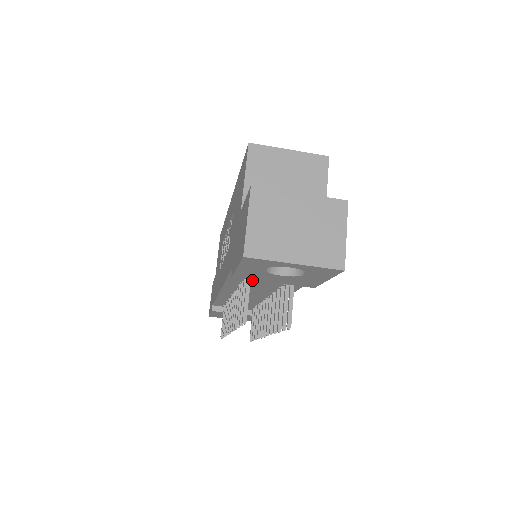
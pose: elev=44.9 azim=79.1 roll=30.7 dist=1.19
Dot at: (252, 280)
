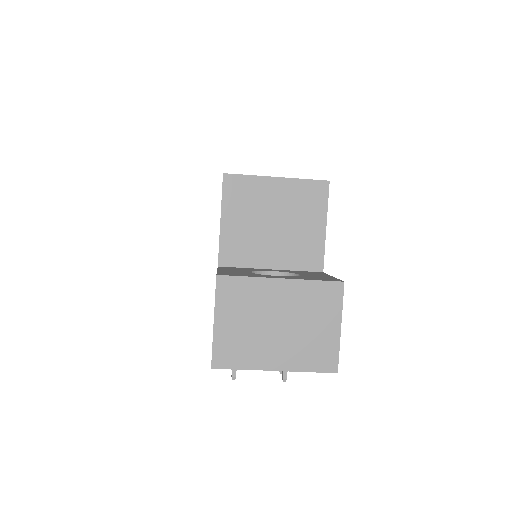
Dot at: occluded
